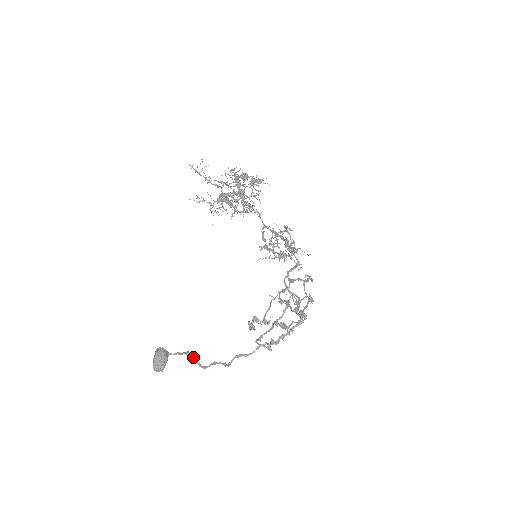
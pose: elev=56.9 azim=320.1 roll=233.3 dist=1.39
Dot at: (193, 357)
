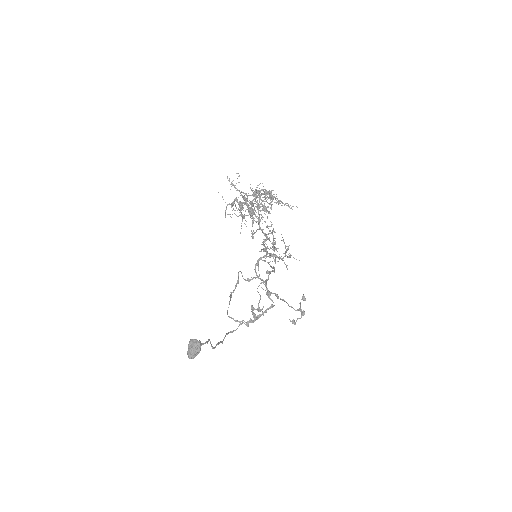
Dot at: (210, 342)
